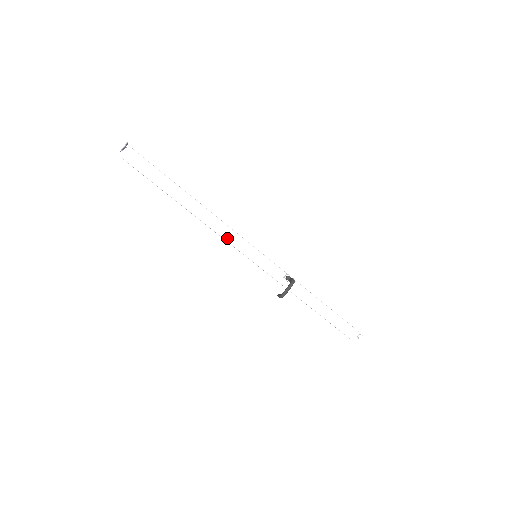
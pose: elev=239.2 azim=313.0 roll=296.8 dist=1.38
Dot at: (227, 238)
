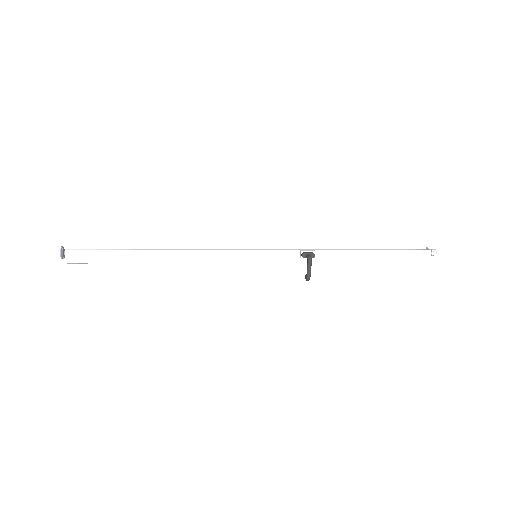
Dot at: (214, 261)
